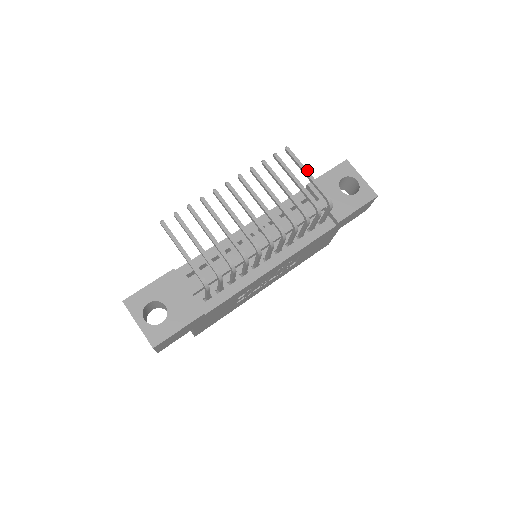
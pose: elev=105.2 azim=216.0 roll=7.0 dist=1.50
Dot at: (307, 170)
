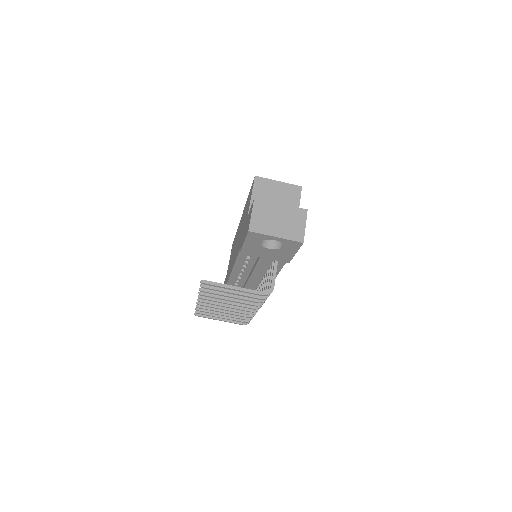
Dot at: (232, 289)
